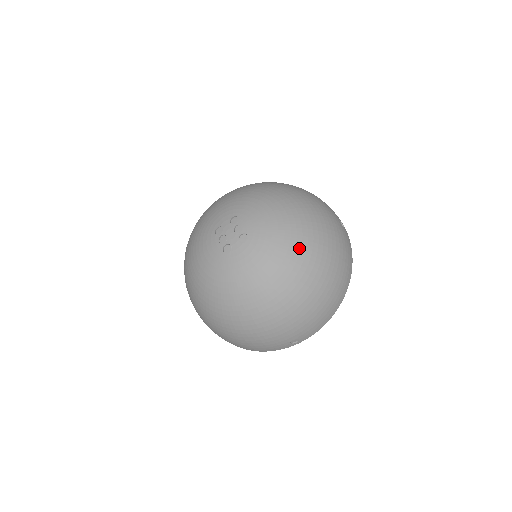
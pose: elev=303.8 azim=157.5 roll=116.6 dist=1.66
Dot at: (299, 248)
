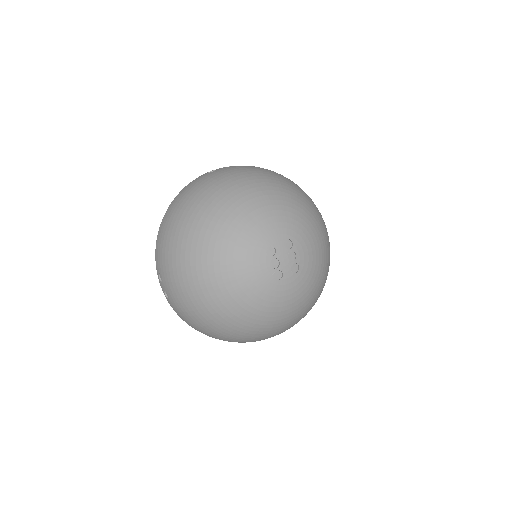
Dot at: (323, 279)
